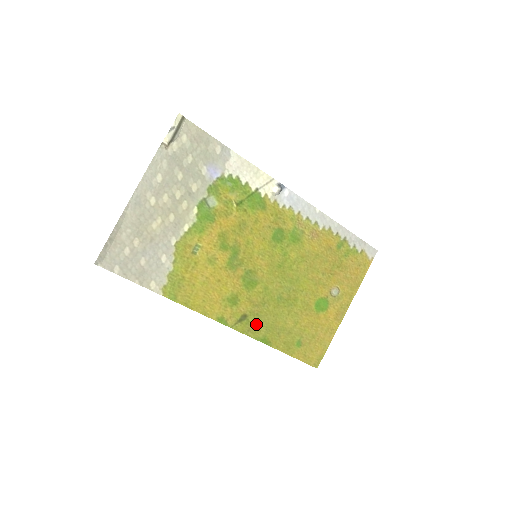
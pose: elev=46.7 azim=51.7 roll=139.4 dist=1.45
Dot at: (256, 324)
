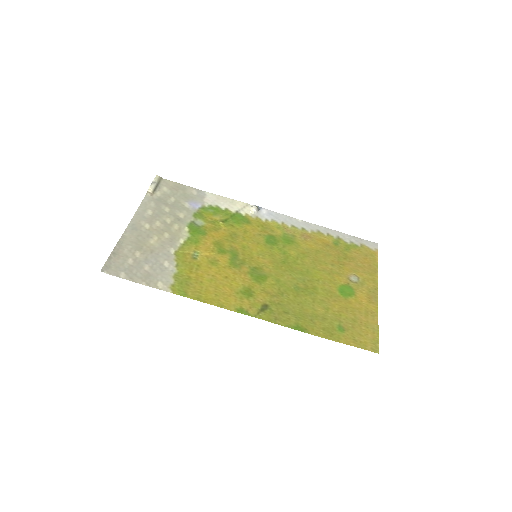
Dot at: (282, 313)
